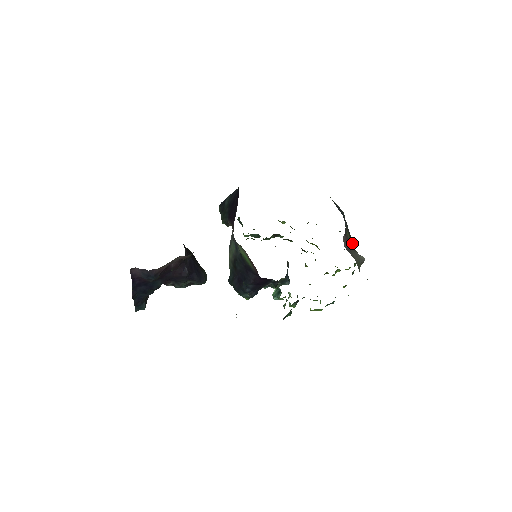
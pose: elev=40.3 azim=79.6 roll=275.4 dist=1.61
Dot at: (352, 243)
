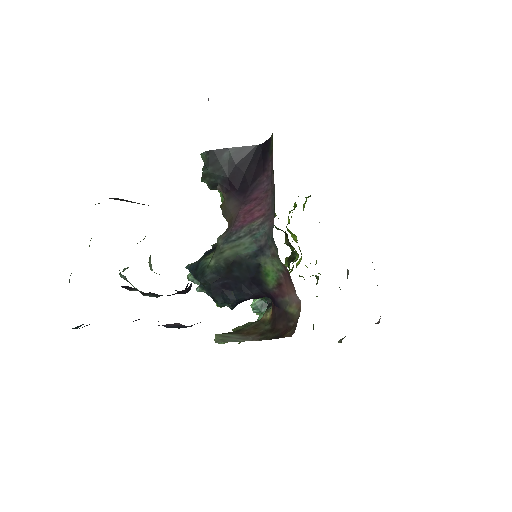
Dot at: occluded
